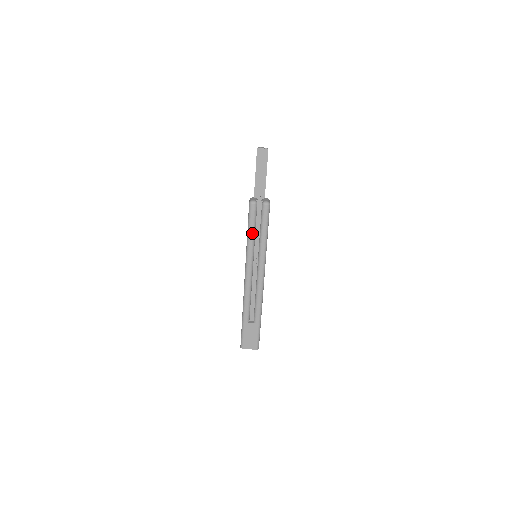
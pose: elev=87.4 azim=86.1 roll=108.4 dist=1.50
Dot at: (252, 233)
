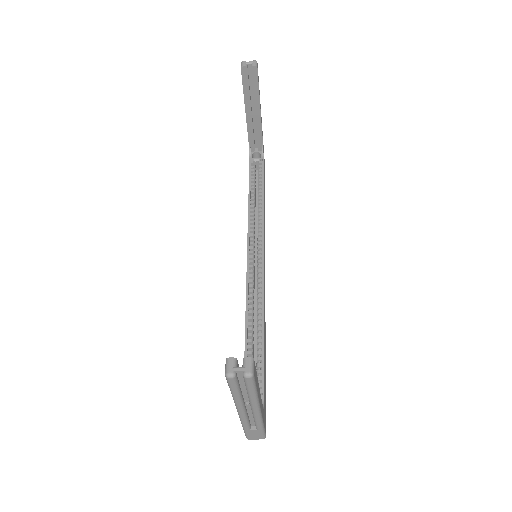
Dot at: (236, 393)
